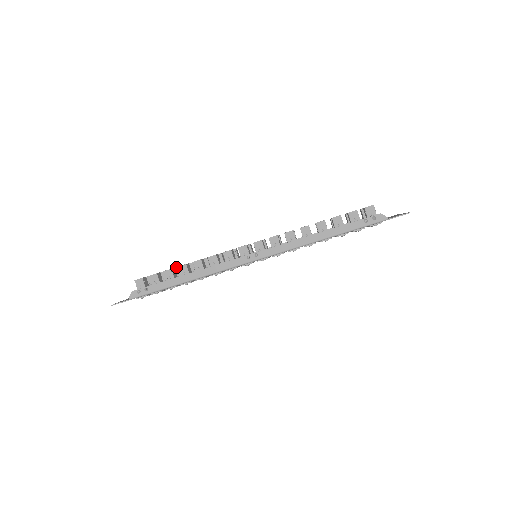
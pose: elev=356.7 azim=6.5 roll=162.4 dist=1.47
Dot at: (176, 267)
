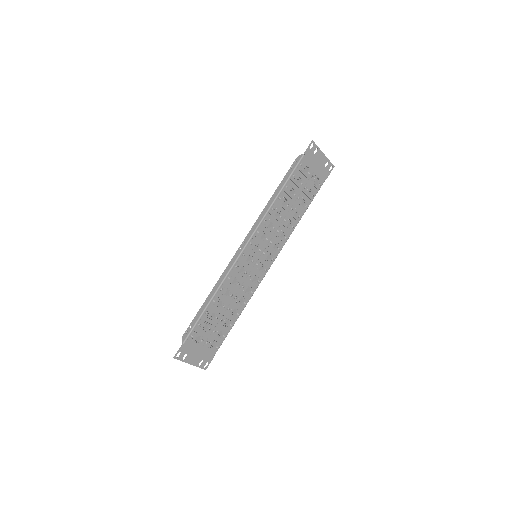
Dot at: occluded
